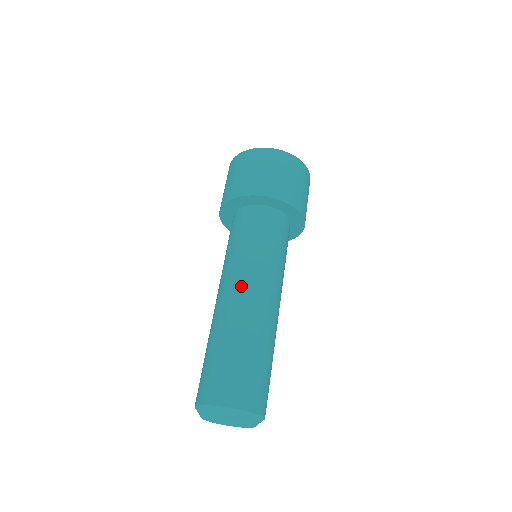
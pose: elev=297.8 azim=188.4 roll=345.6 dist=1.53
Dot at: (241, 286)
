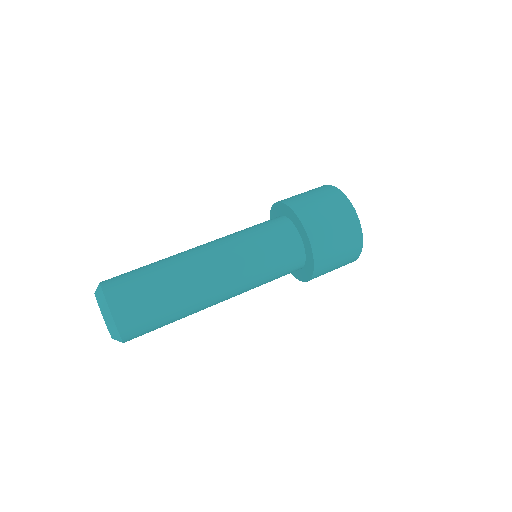
Dot at: (215, 258)
